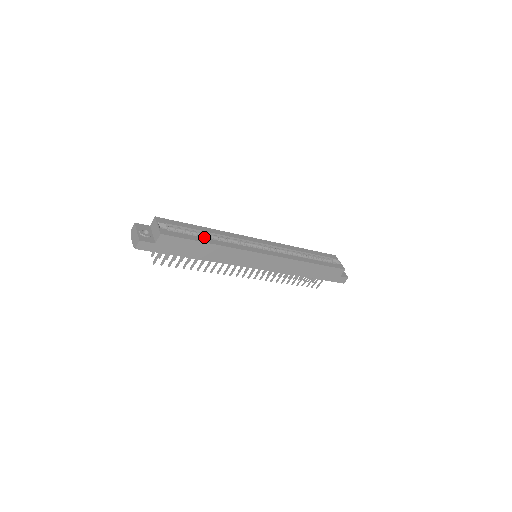
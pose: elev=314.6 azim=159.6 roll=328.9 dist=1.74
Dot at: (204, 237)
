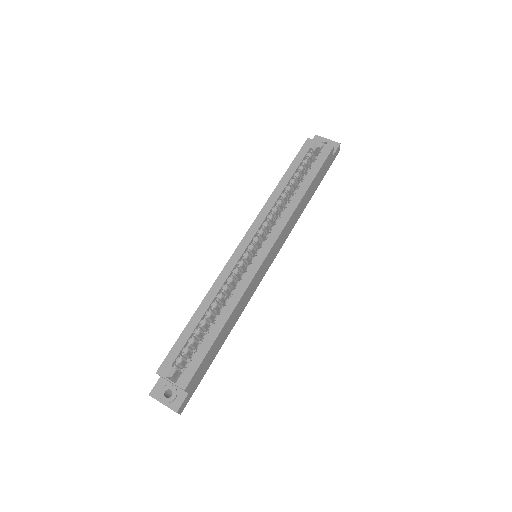
Dot at: occluded
